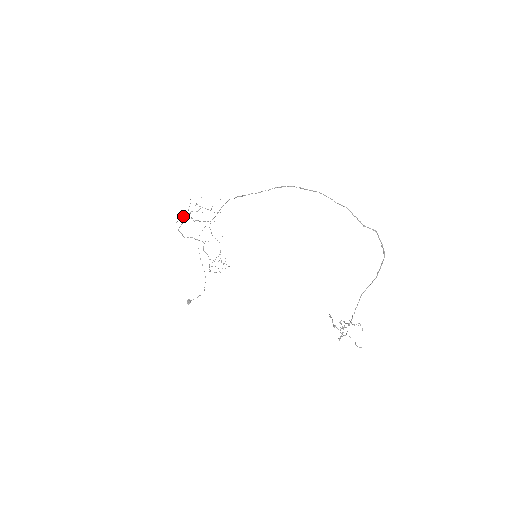
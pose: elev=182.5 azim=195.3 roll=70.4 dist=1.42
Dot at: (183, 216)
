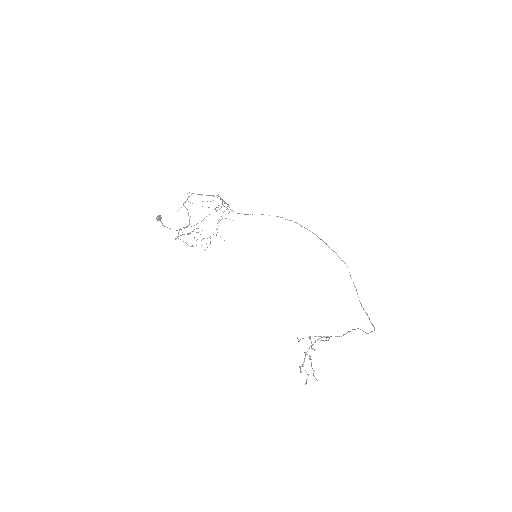
Dot at: (188, 201)
